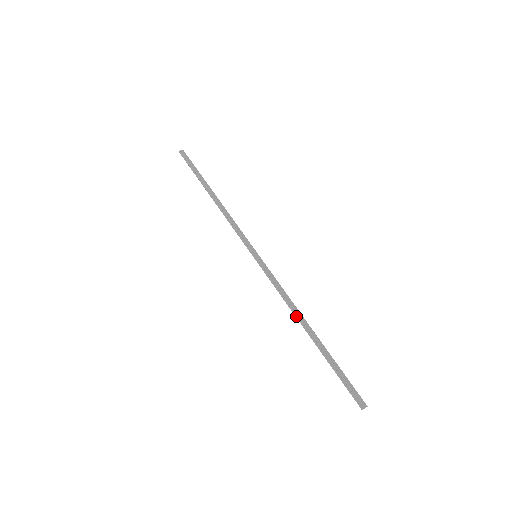
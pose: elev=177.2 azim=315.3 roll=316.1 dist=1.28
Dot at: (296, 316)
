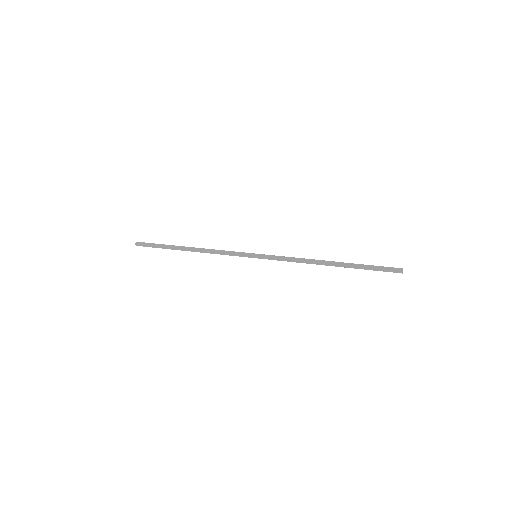
Dot at: (316, 264)
